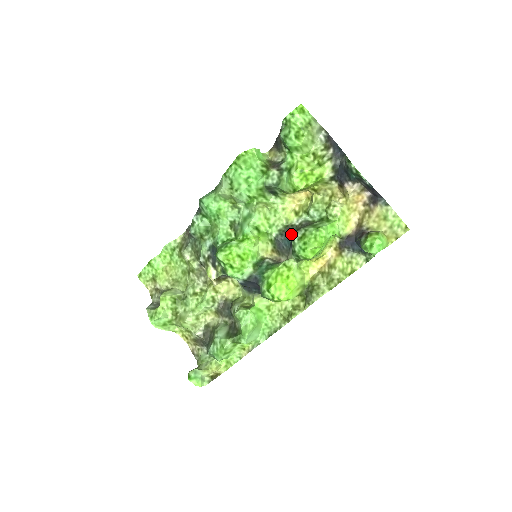
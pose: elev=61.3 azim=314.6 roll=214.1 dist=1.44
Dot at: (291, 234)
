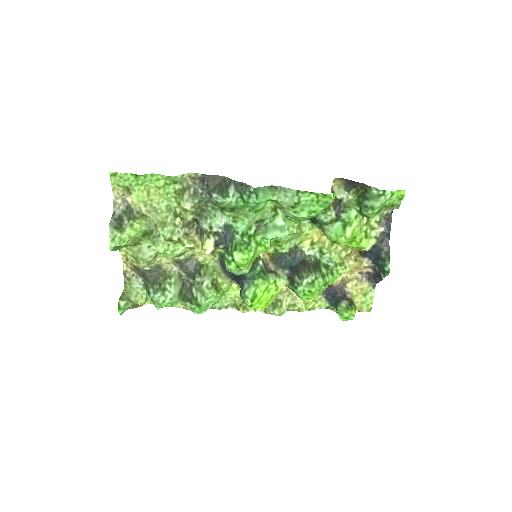
Dot at: (297, 260)
